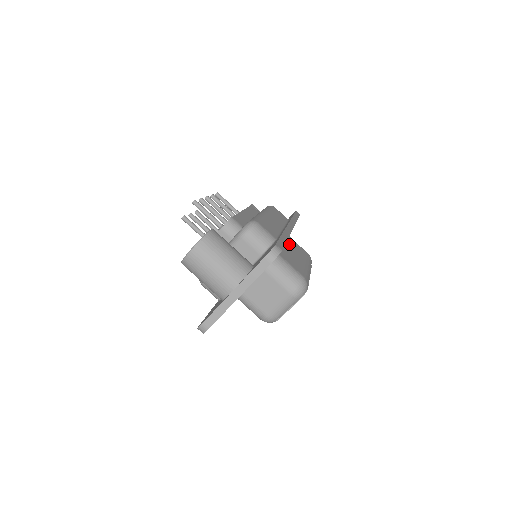
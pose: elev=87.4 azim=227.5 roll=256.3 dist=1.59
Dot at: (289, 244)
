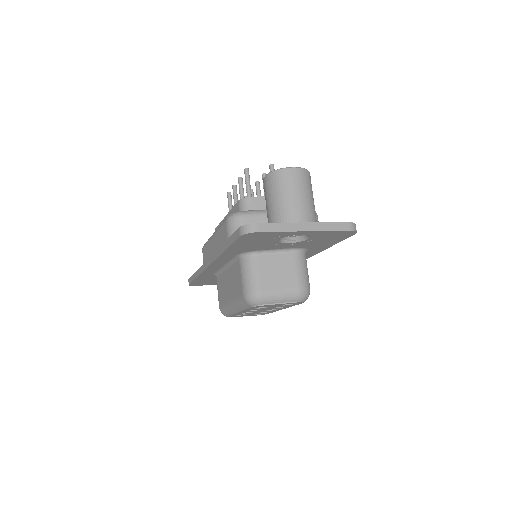
Dot at: occluded
